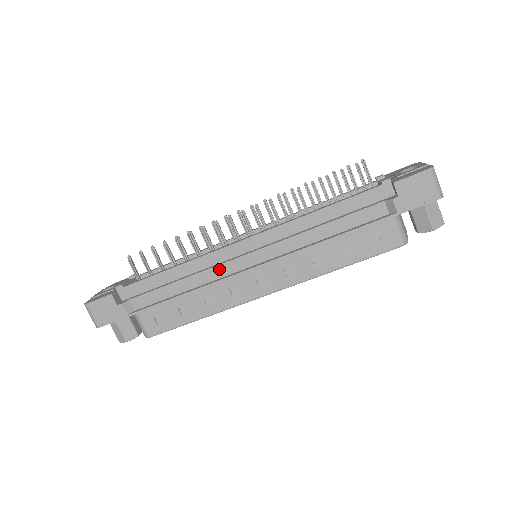
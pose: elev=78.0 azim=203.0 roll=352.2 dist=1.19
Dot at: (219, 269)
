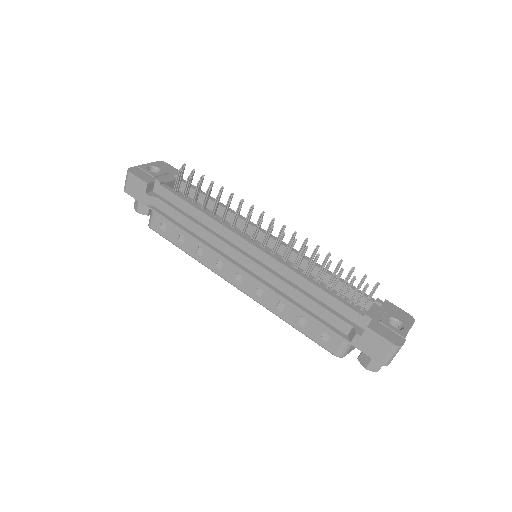
Dot at: (222, 244)
